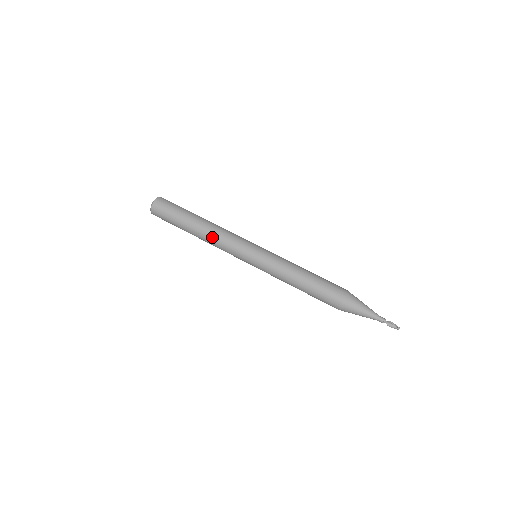
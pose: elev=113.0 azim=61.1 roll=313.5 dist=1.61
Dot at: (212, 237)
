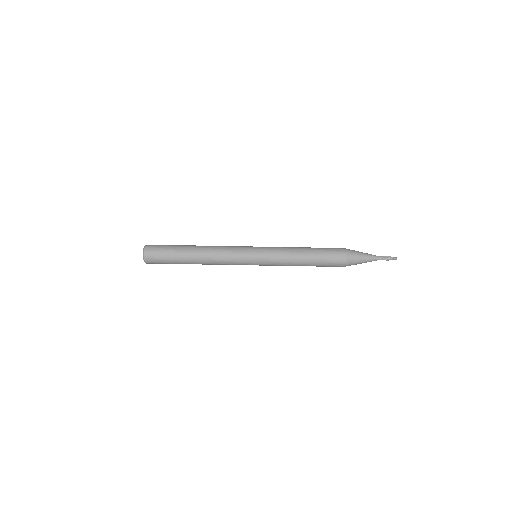
Dot at: (212, 262)
